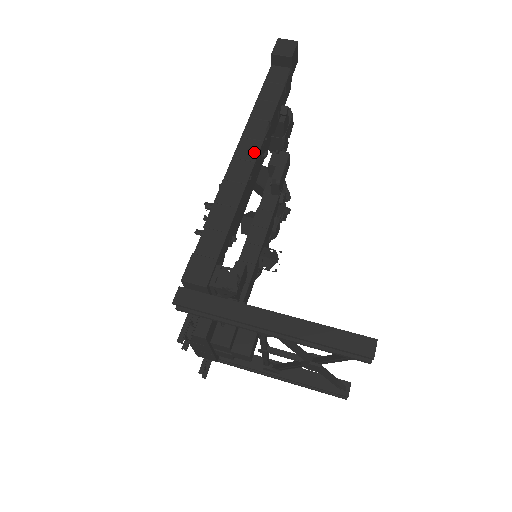
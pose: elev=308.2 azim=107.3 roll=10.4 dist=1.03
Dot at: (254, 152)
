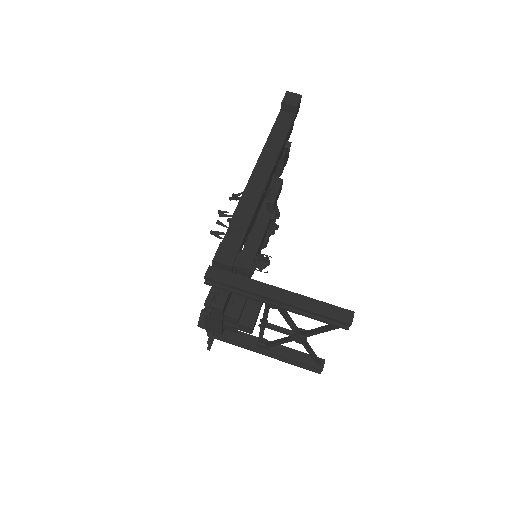
Dot at: (267, 173)
